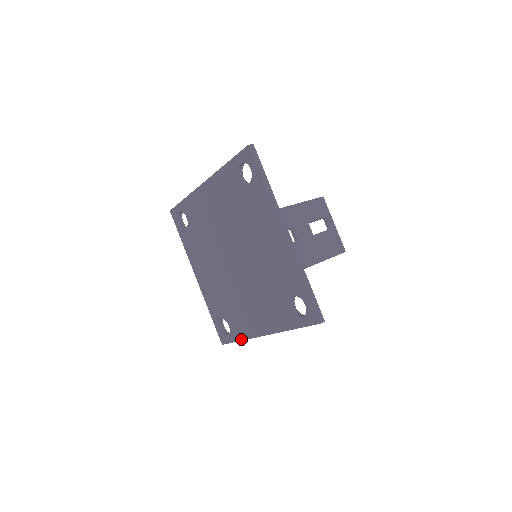
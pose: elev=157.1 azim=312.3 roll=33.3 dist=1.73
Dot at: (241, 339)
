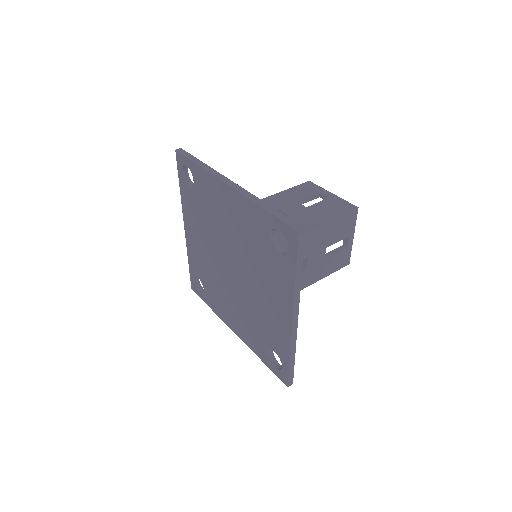
Dot at: (288, 355)
